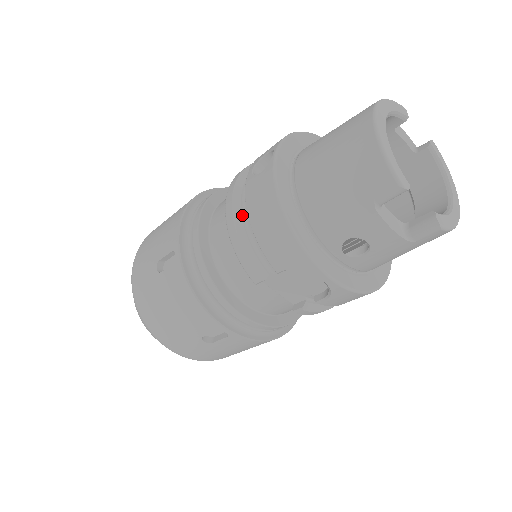
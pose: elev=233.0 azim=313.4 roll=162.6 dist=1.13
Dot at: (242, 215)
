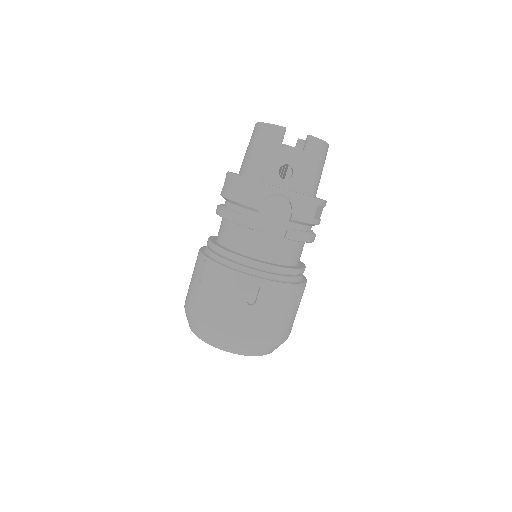
Dot at: (227, 208)
